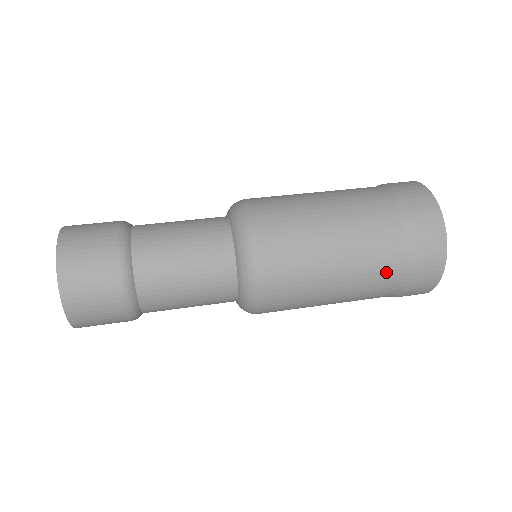
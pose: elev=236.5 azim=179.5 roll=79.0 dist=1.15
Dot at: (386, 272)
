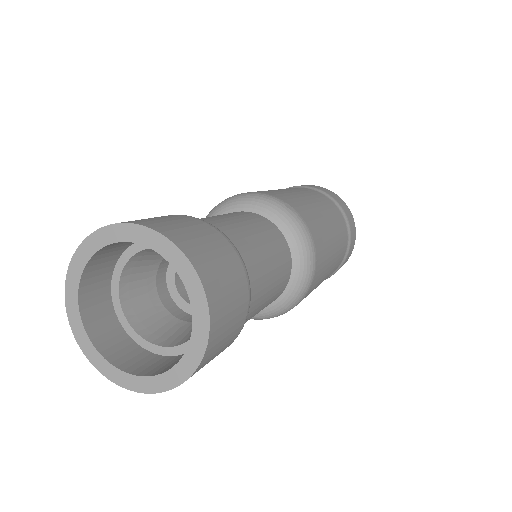
Dot at: (339, 262)
